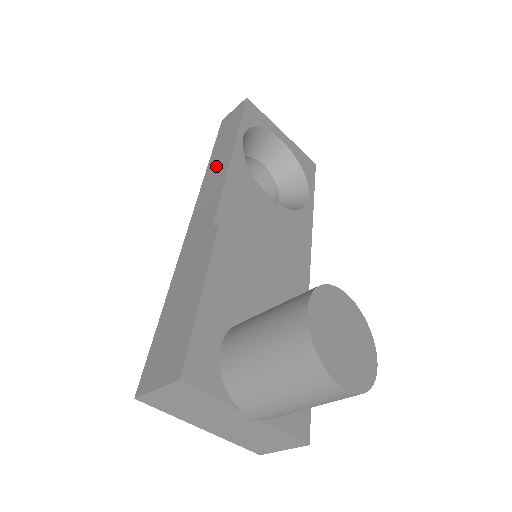
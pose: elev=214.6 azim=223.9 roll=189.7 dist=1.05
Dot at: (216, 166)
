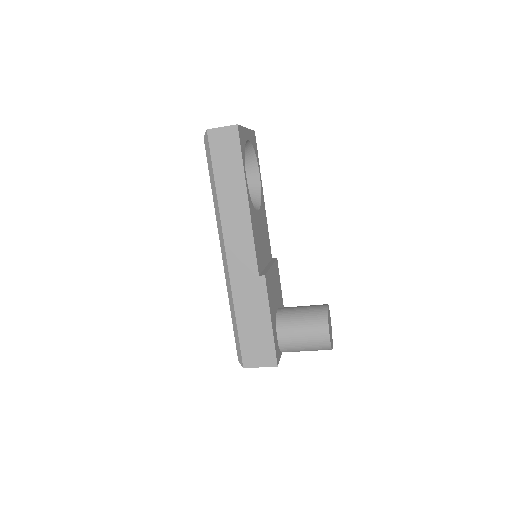
Dot at: (232, 206)
